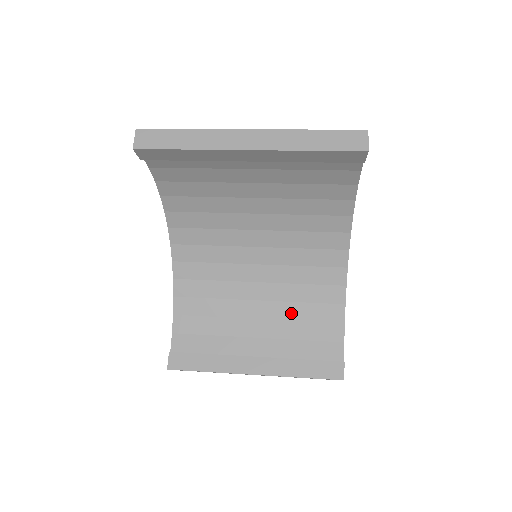
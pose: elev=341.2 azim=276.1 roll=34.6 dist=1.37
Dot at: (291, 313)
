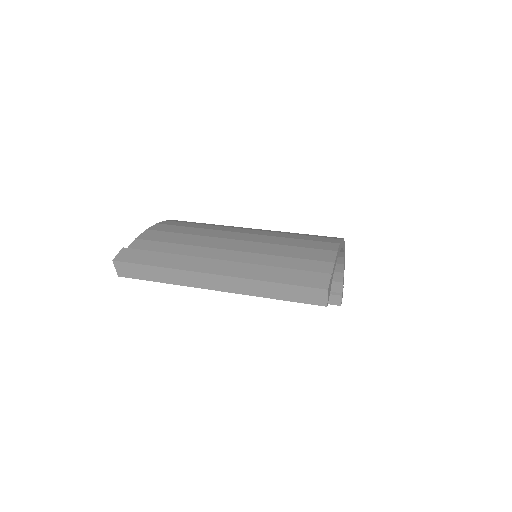
Dot at: occluded
